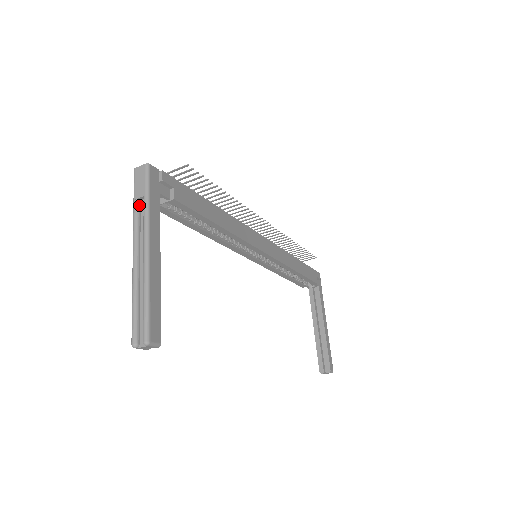
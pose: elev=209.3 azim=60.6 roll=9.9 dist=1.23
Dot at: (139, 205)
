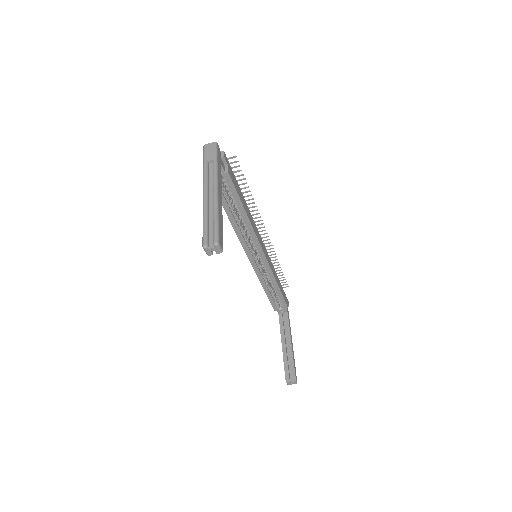
Dot at: (208, 166)
